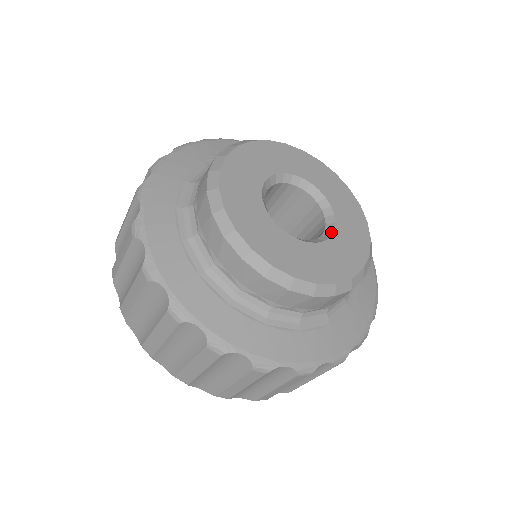
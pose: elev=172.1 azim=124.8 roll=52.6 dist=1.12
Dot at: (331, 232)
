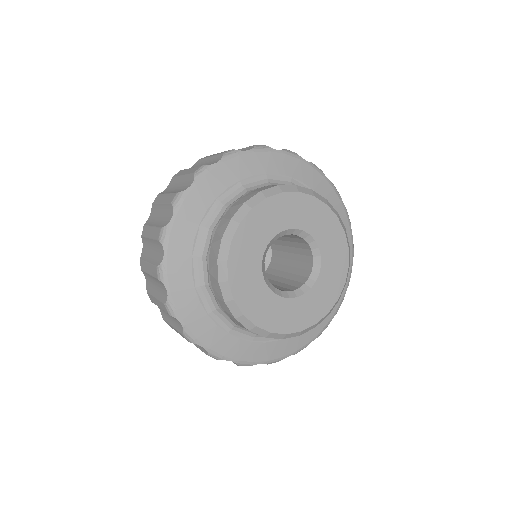
Dot at: (308, 289)
